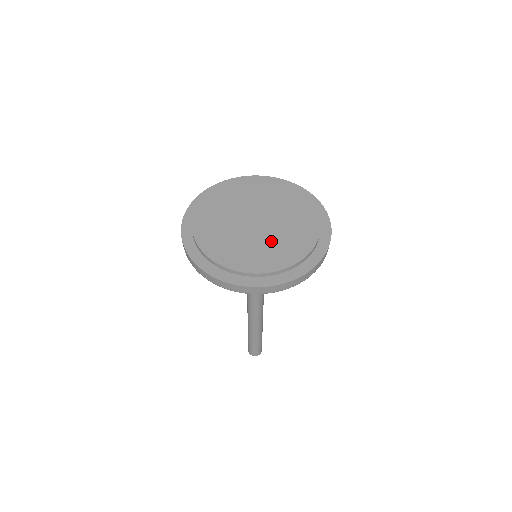
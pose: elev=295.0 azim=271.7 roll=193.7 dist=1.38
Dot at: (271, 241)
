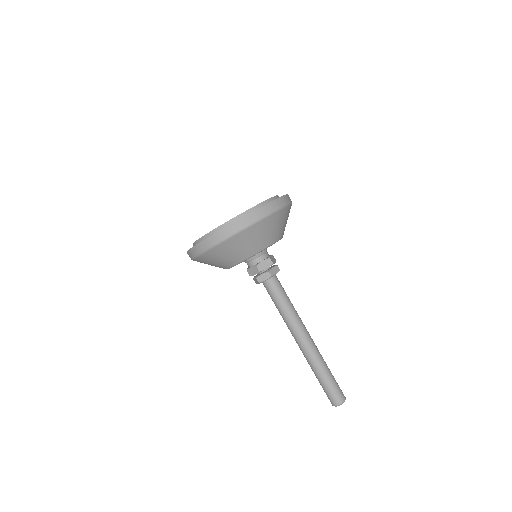
Dot at: occluded
